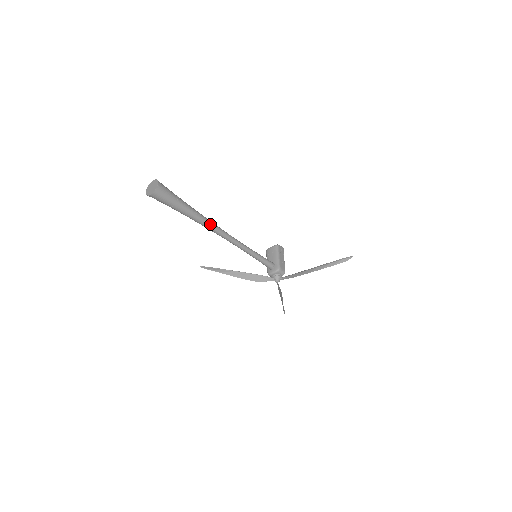
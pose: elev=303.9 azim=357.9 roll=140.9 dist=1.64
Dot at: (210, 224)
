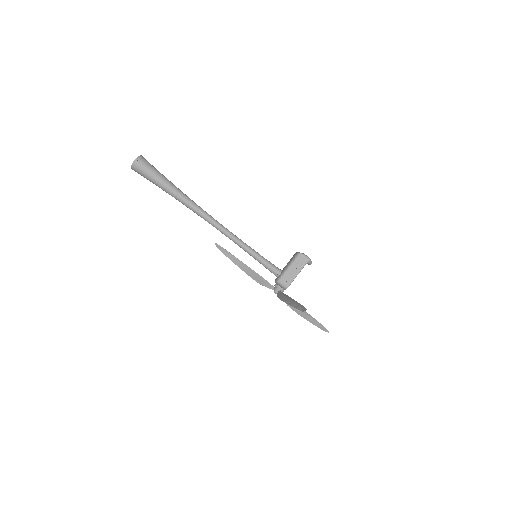
Dot at: (193, 208)
